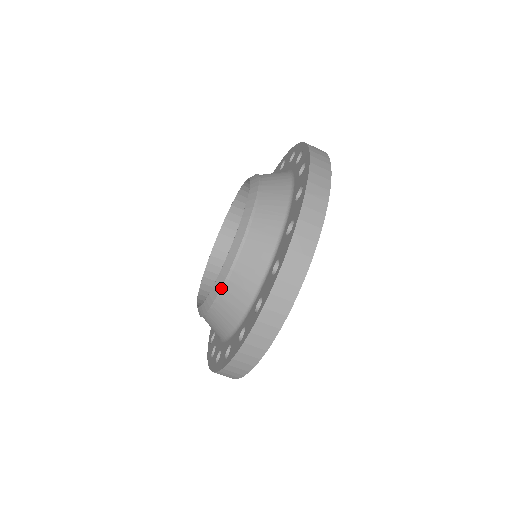
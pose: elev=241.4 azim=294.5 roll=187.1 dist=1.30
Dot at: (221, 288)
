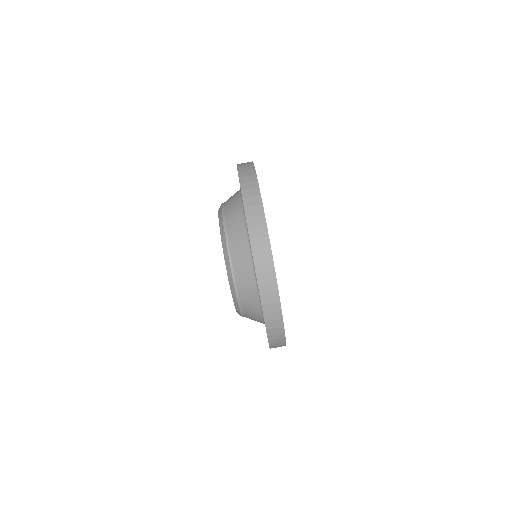
Dot at: (228, 252)
